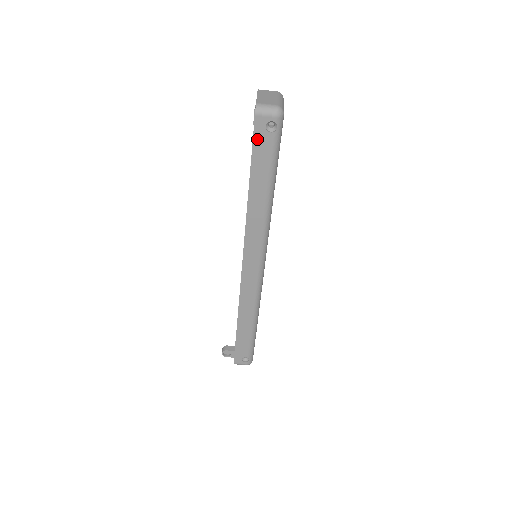
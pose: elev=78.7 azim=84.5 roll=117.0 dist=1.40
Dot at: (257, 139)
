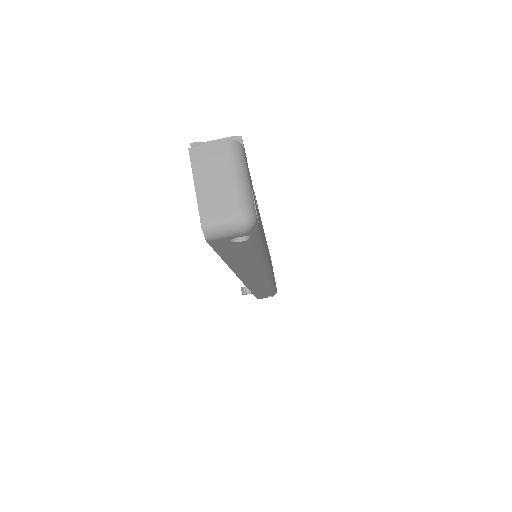
Dot at: (221, 248)
